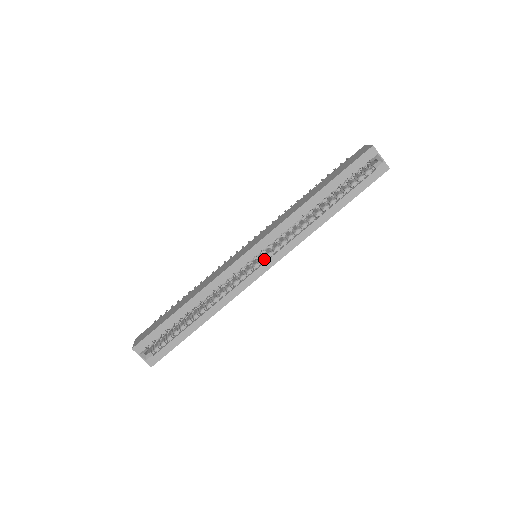
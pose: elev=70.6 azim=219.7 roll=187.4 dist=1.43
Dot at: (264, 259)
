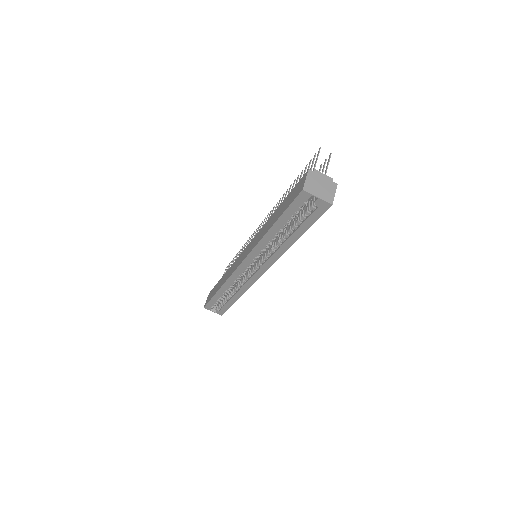
Dot at: (256, 267)
